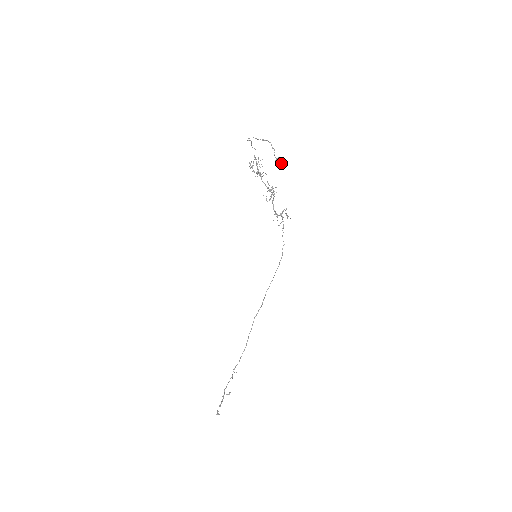
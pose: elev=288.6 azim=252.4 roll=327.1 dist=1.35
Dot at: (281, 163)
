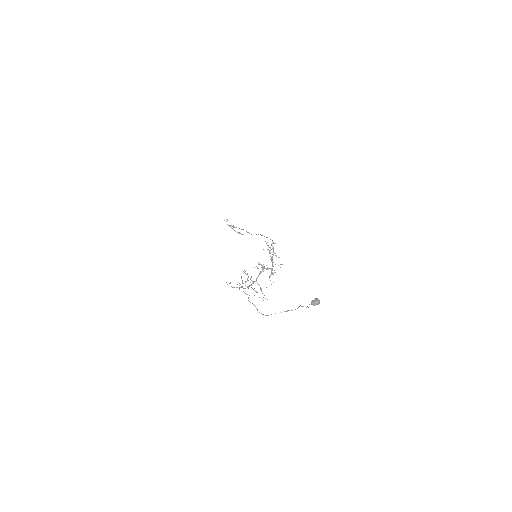
Dot at: (317, 302)
